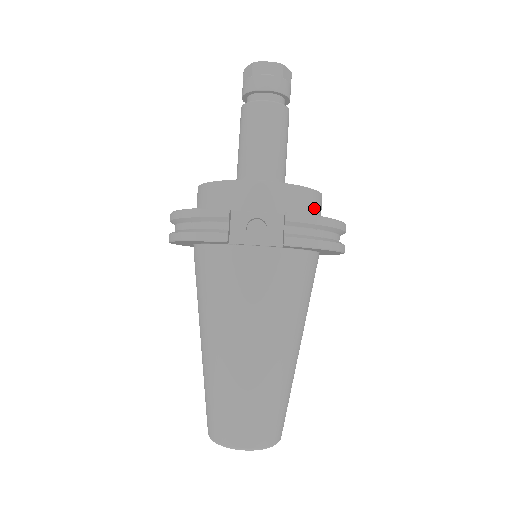
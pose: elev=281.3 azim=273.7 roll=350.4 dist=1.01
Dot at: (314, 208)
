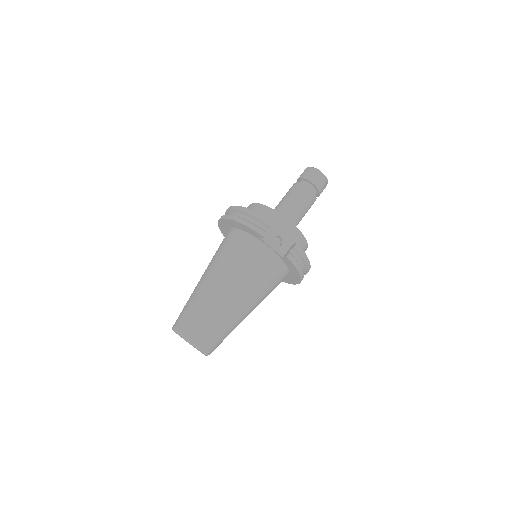
Dot at: occluded
